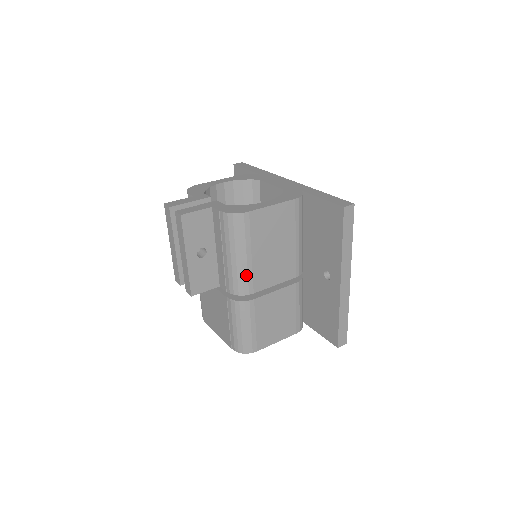
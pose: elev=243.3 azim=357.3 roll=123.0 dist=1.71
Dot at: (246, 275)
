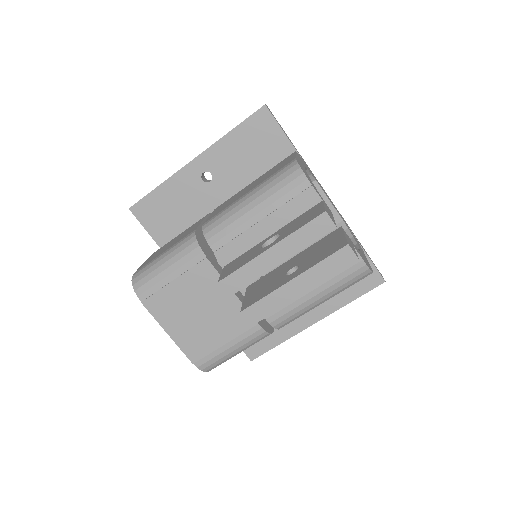
Dot at: occluded
